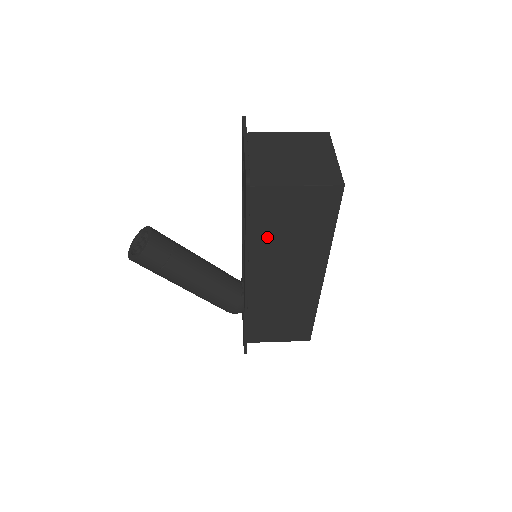
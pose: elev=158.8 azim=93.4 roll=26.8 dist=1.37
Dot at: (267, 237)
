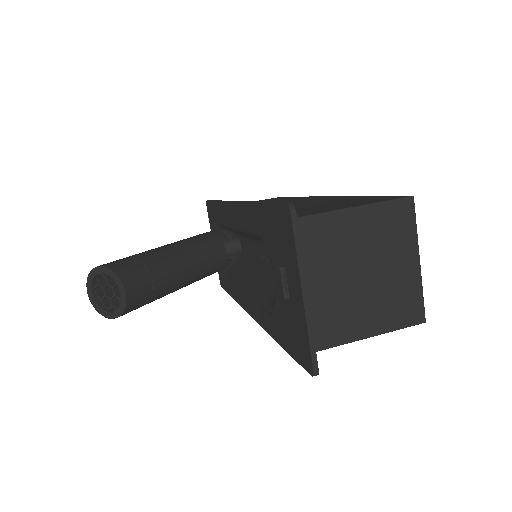
Dot at: occluded
